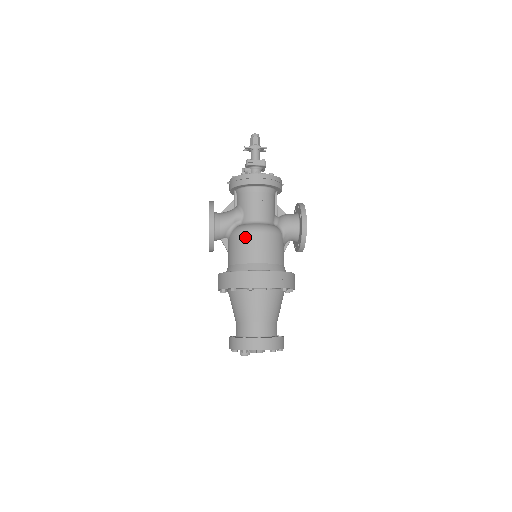
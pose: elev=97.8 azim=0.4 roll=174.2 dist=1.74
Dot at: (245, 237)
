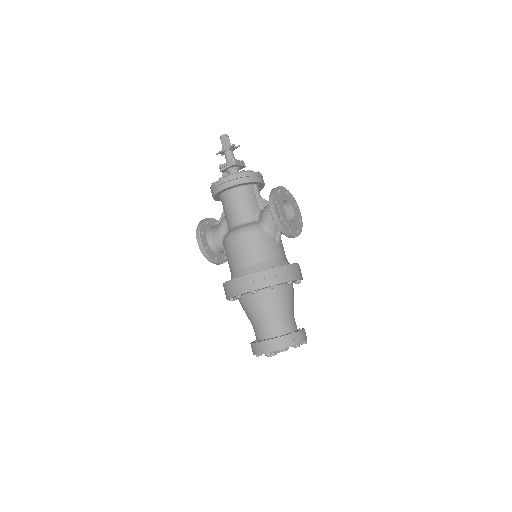
Dot at: (227, 246)
